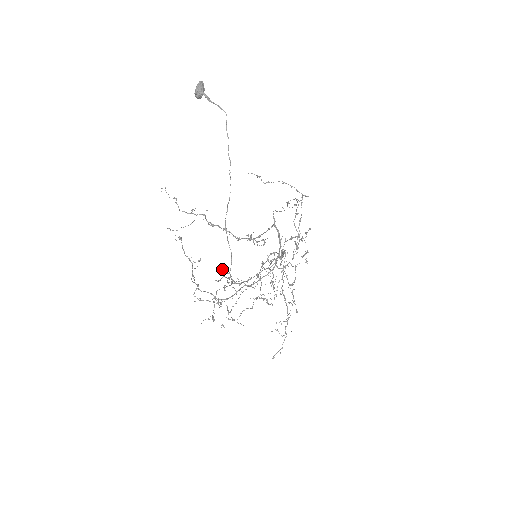
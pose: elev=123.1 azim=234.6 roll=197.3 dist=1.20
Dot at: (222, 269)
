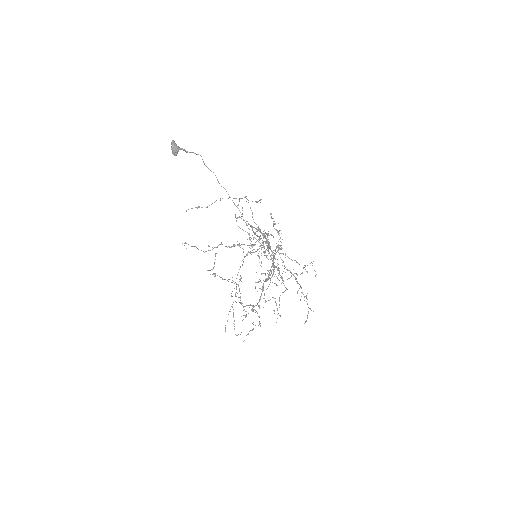
Dot at: occluded
